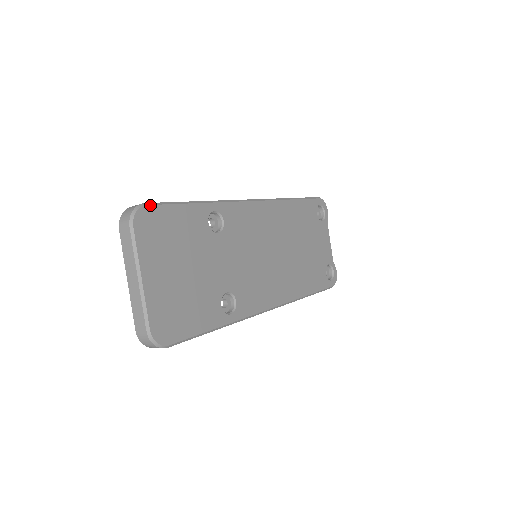
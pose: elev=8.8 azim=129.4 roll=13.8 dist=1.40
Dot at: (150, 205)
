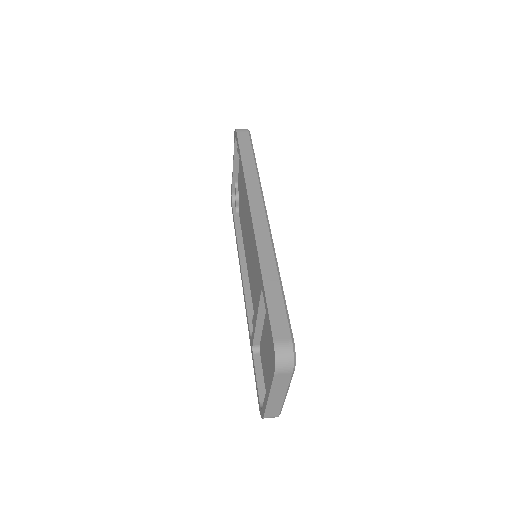
Dot at: occluded
